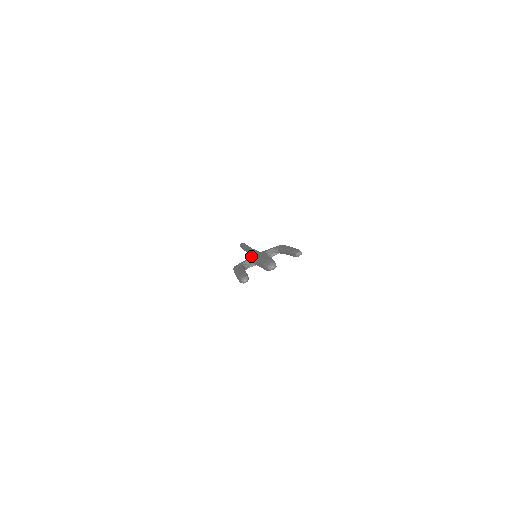
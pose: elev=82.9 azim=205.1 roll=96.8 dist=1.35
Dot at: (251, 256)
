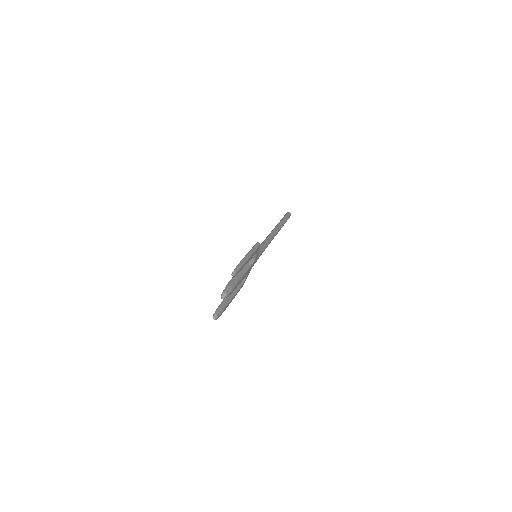
Dot at: occluded
